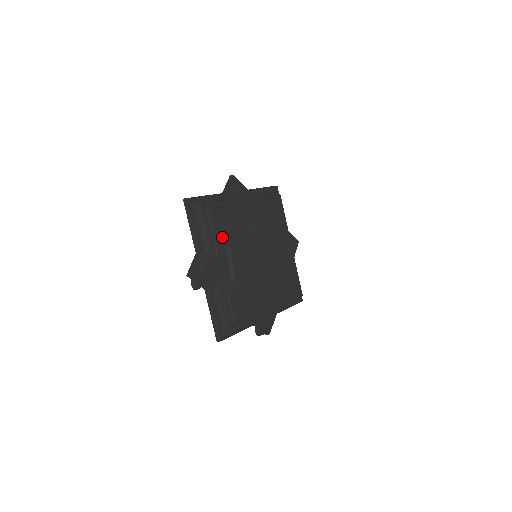
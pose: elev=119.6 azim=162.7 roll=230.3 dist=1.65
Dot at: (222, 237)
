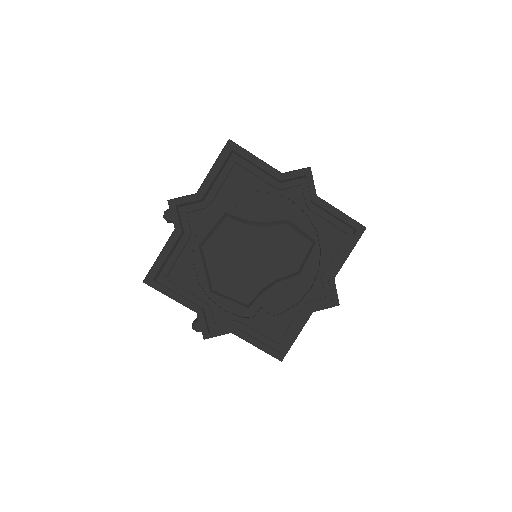
Dot at: (227, 199)
